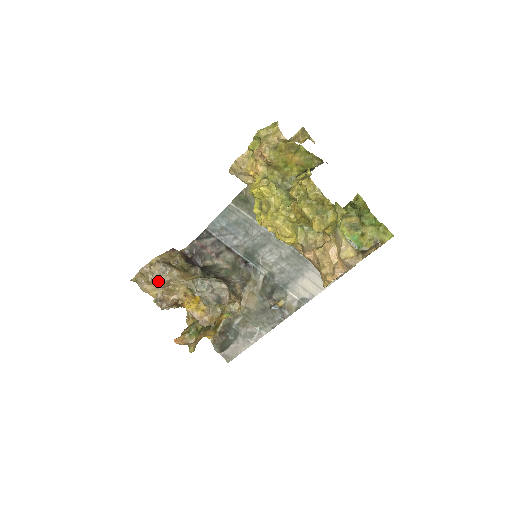
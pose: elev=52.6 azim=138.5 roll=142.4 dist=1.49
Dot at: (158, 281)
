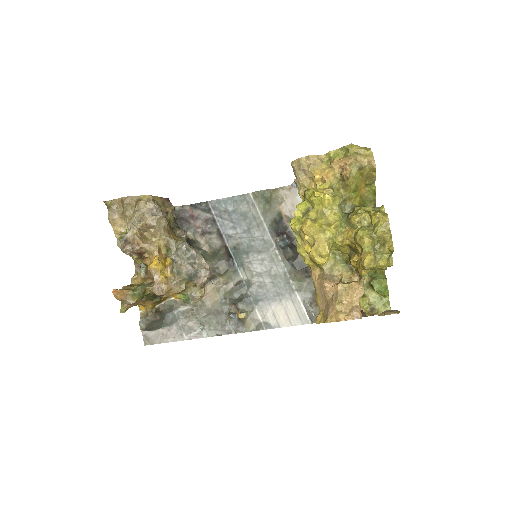
Dot at: (142, 219)
